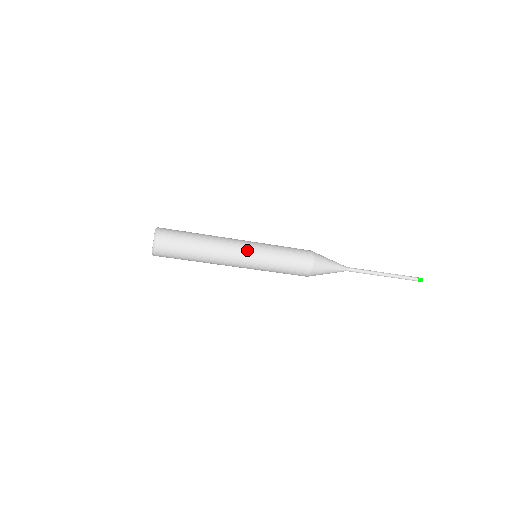
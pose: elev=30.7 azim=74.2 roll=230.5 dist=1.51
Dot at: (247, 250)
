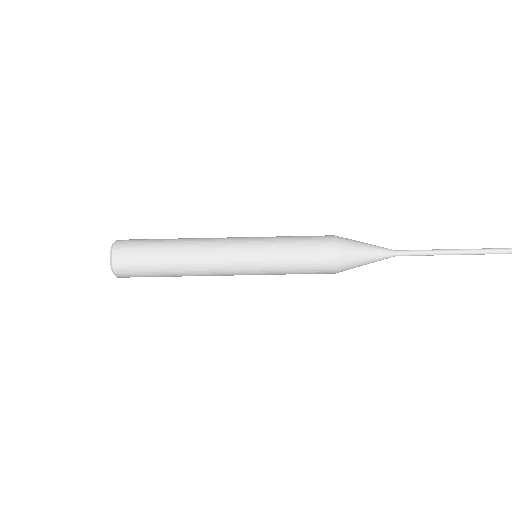
Dot at: (237, 245)
